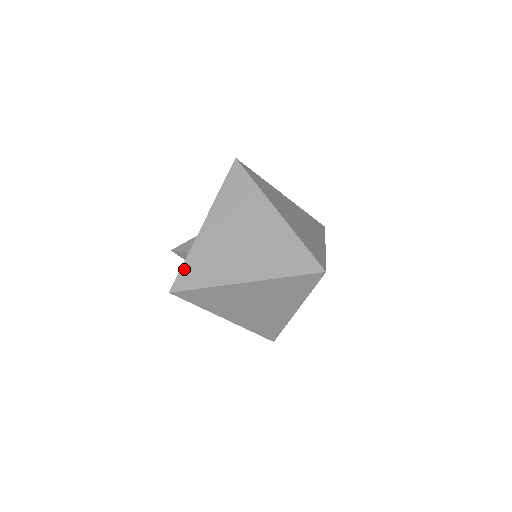
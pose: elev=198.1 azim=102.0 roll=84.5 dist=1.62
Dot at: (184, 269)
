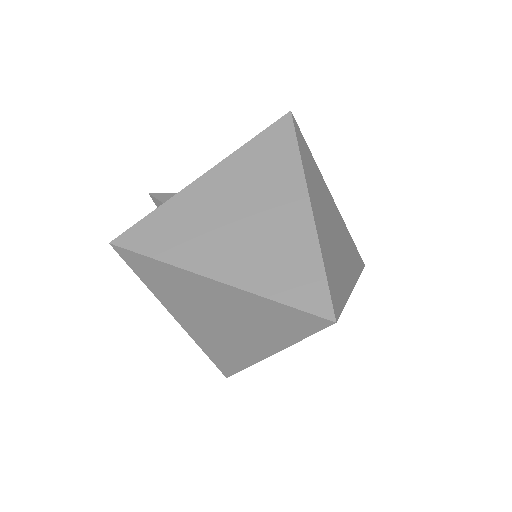
Dot at: (145, 222)
